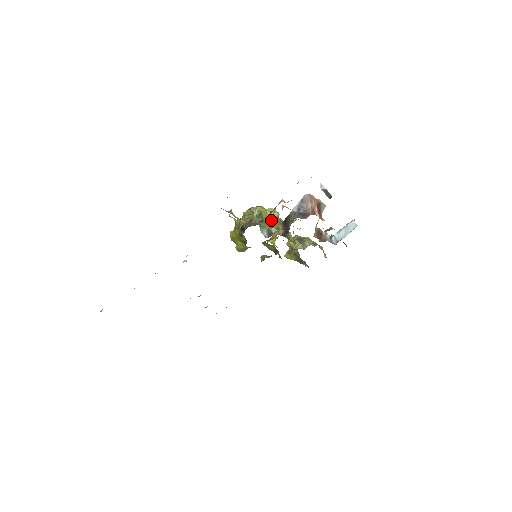
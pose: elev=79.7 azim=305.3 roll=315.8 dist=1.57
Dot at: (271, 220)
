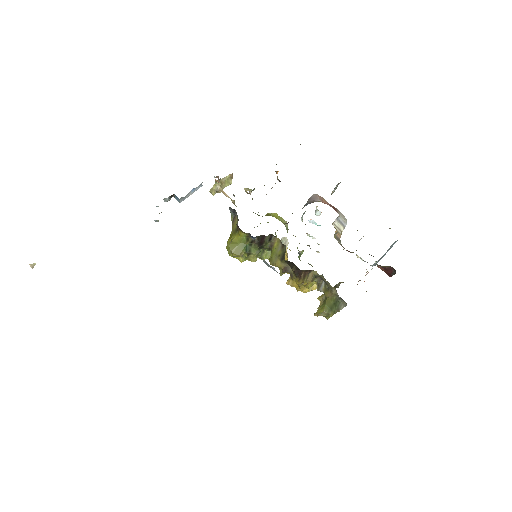
Dot at: occluded
